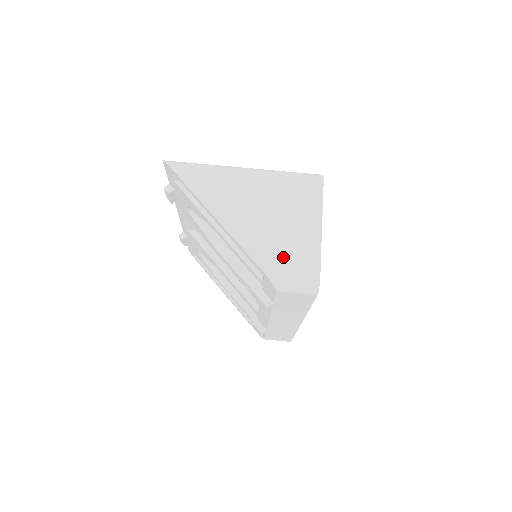
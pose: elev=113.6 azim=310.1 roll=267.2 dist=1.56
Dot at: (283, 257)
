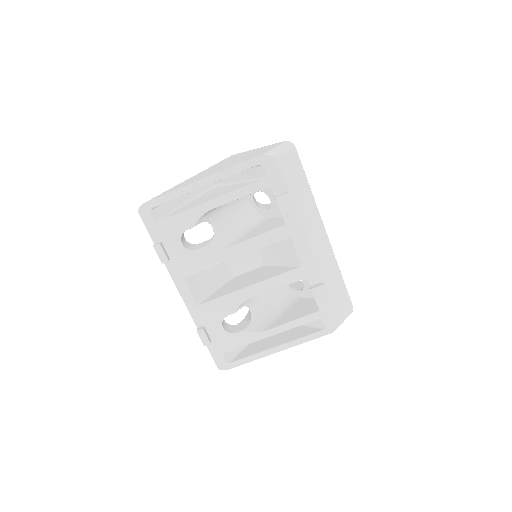
Dot at: (257, 154)
